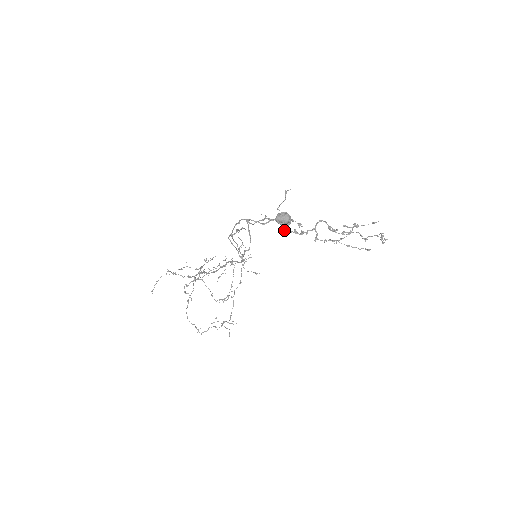
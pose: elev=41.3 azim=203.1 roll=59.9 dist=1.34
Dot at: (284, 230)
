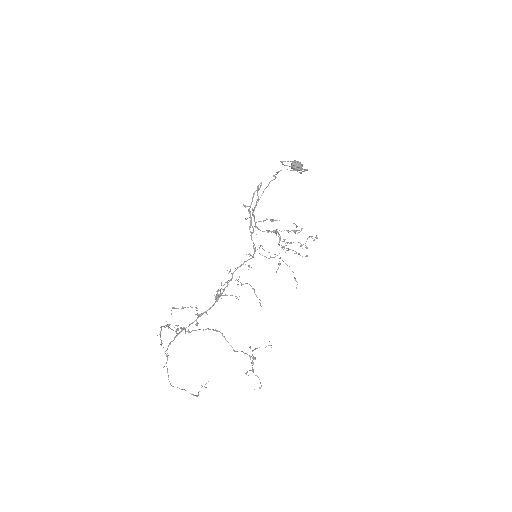
Dot at: (262, 231)
